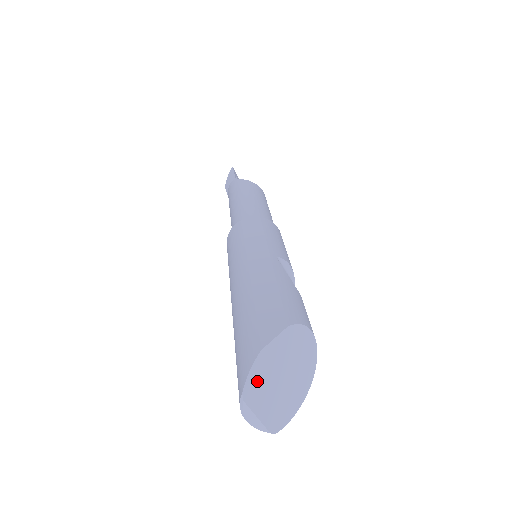
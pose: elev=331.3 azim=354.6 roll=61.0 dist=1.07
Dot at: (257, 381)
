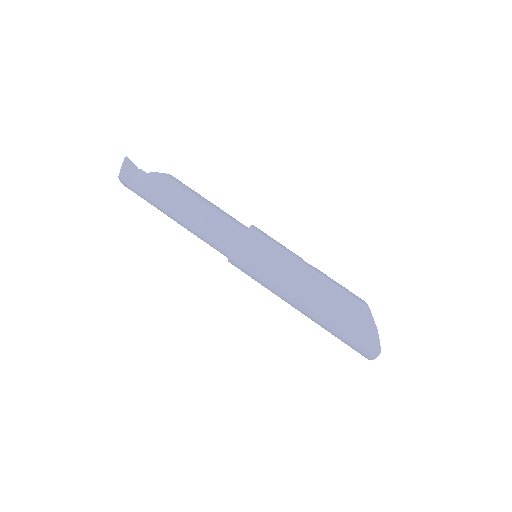
Dot at: occluded
